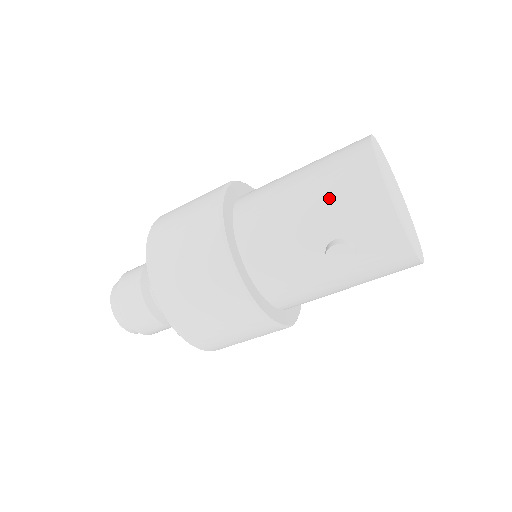
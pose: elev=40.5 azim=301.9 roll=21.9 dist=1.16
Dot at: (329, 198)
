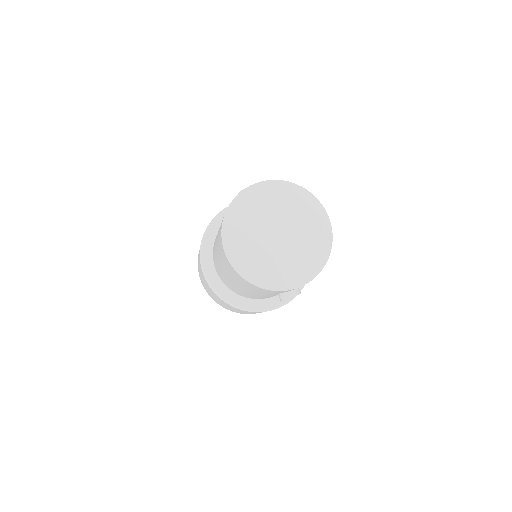
Dot at: occluded
